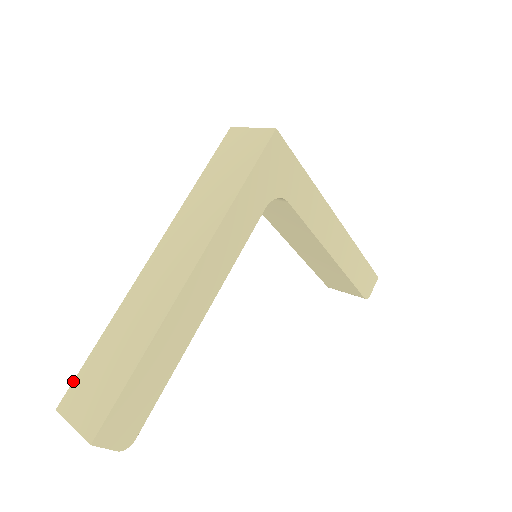
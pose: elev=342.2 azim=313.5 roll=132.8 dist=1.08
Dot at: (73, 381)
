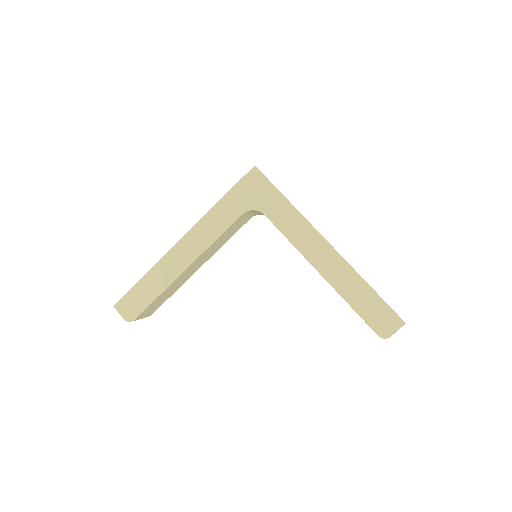
Dot at: occluded
